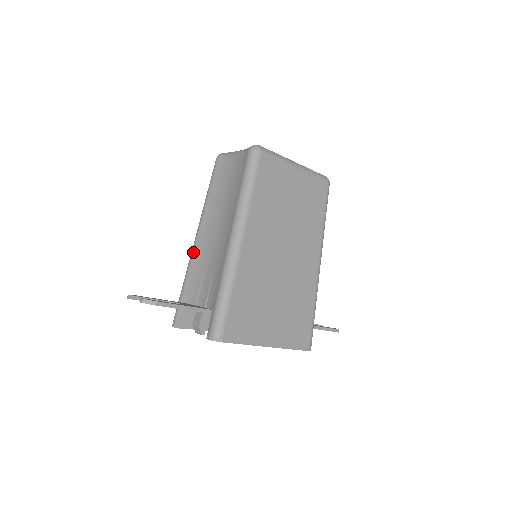
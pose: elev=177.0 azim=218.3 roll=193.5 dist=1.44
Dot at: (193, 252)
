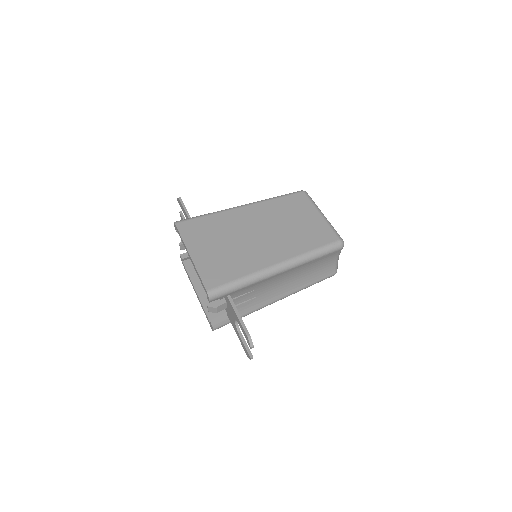
Dot at: occluded
